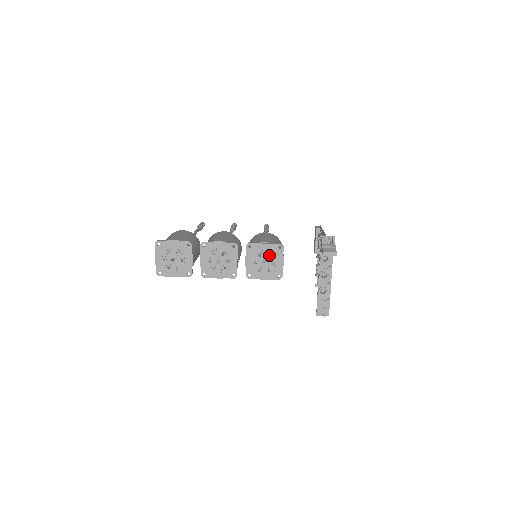
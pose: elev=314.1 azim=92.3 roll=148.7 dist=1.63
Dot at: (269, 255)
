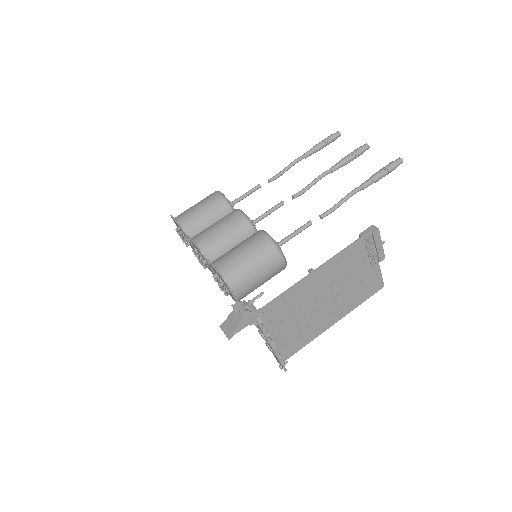
Dot at: (221, 281)
